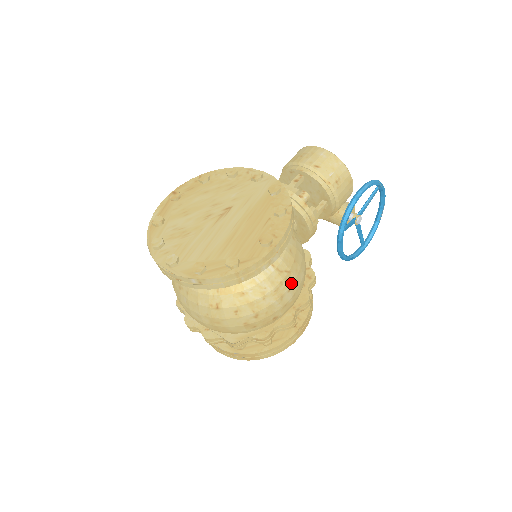
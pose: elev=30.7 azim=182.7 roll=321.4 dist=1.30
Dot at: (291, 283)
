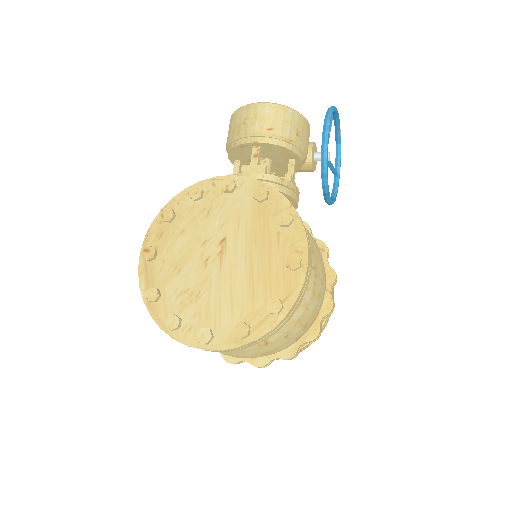
Dot at: (320, 275)
